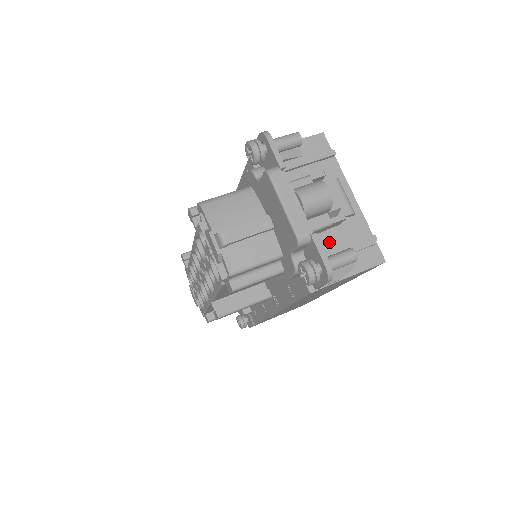
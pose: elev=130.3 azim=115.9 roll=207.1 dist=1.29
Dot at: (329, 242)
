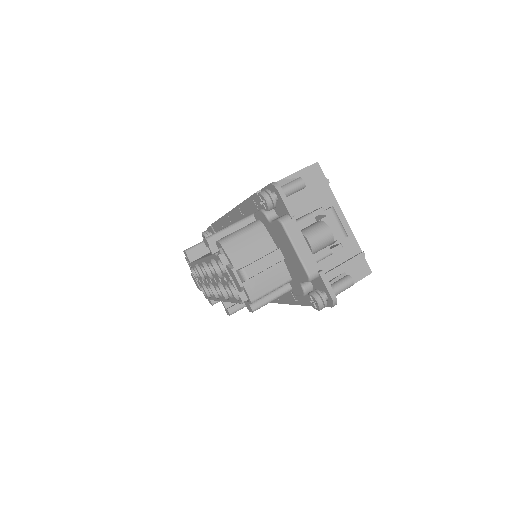
Dot at: (327, 262)
